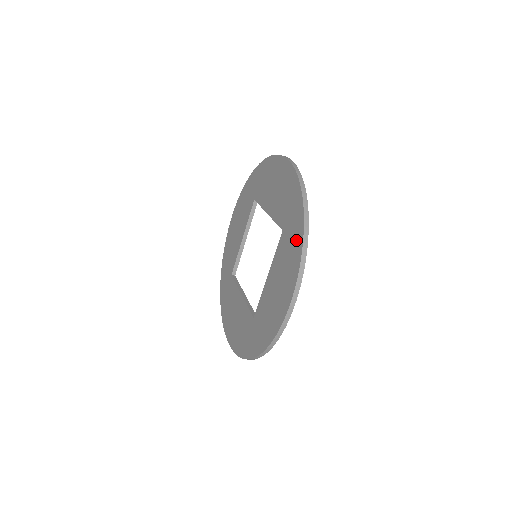
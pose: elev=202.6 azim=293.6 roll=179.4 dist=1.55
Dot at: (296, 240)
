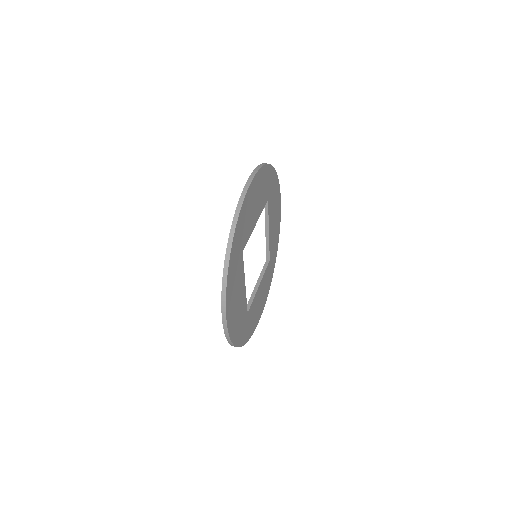
Dot at: occluded
